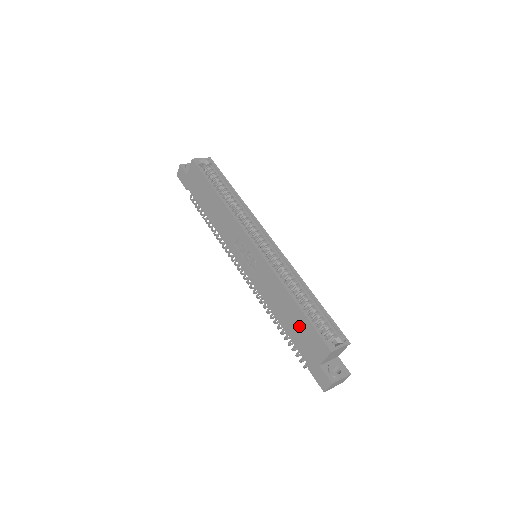
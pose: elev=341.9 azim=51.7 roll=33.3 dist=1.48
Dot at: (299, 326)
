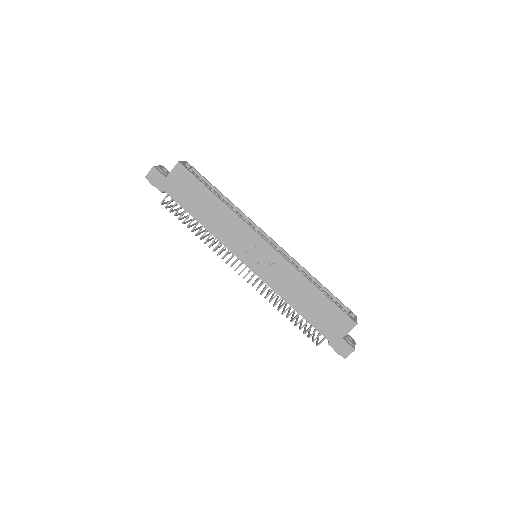
Dot at: (322, 310)
